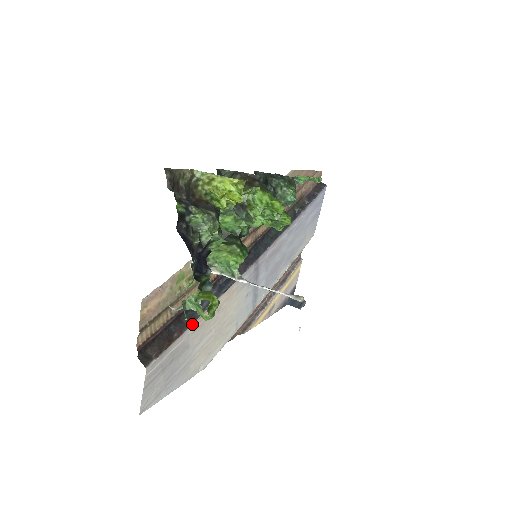
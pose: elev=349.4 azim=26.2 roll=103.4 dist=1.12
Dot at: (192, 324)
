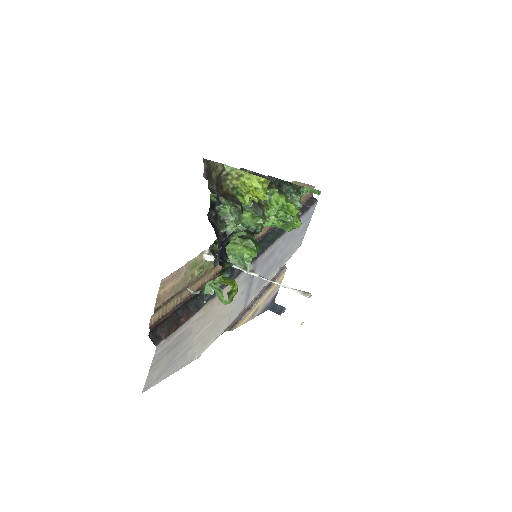
Dot at: (198, 311)
